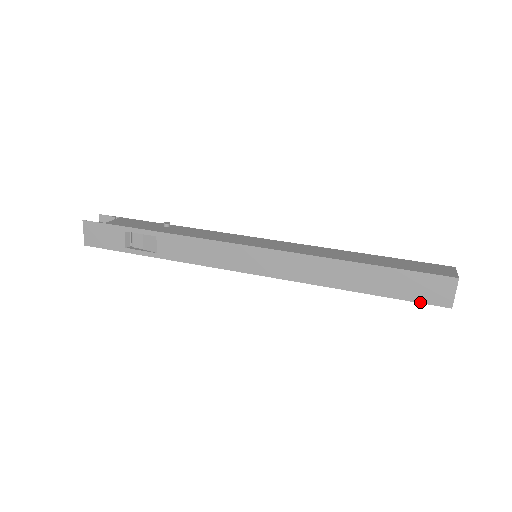
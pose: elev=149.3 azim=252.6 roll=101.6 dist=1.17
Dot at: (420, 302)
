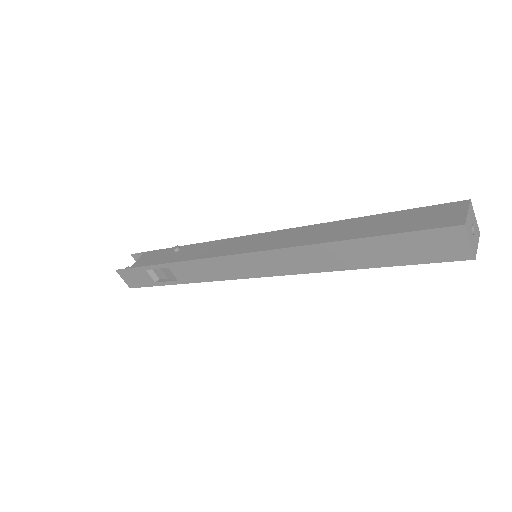
Dot at: (433, 262)
